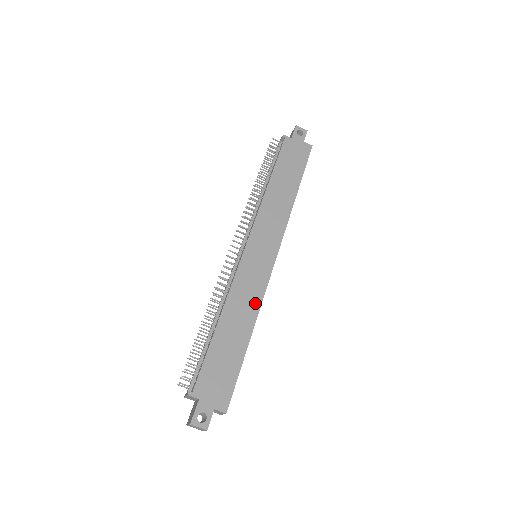
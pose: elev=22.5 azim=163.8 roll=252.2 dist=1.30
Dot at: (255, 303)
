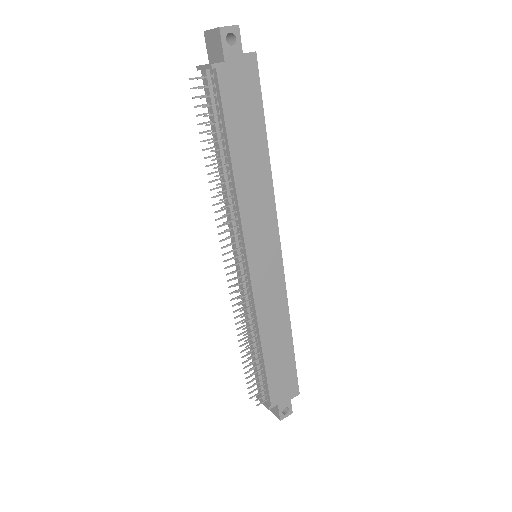
Dot at: (283, 308)
